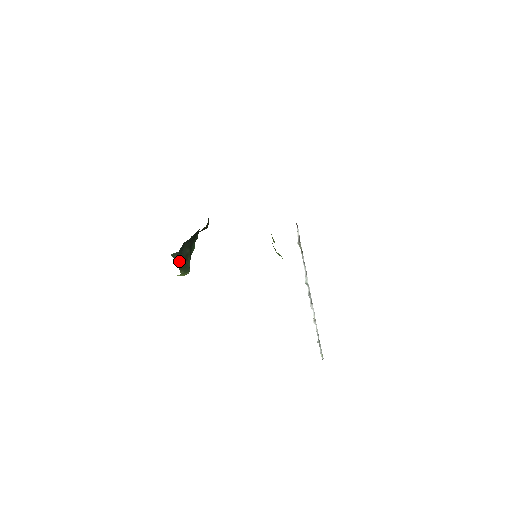
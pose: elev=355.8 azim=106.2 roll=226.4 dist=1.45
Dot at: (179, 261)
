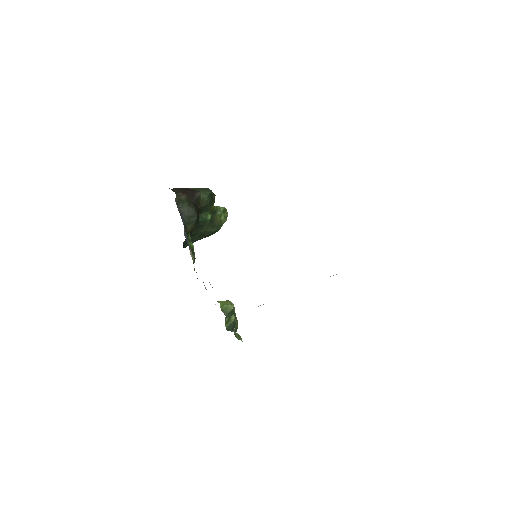
Dot at: occluded
